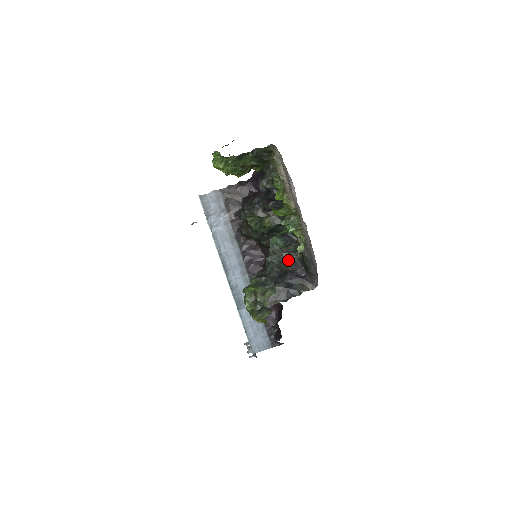
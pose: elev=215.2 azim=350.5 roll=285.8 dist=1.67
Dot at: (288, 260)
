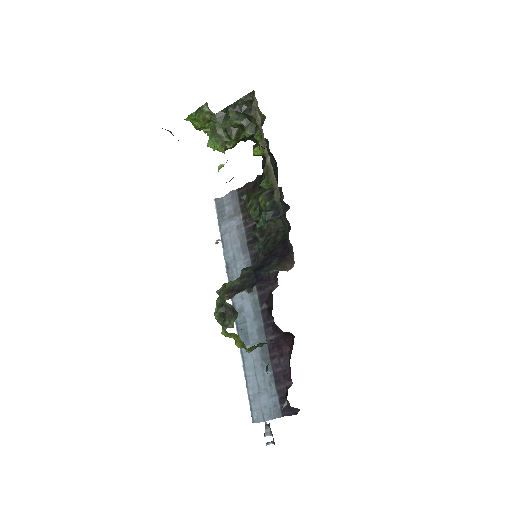
Dot at: (274, 240)
